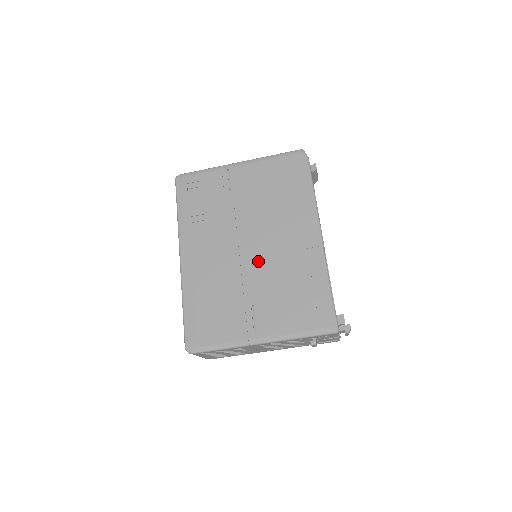
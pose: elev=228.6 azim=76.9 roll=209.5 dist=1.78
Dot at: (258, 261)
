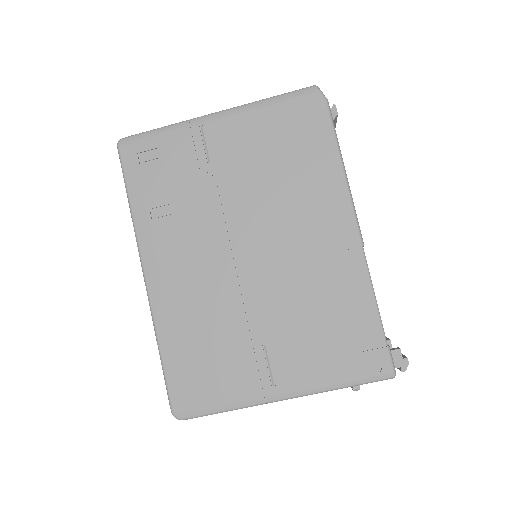
Dot at: (265, 276)
